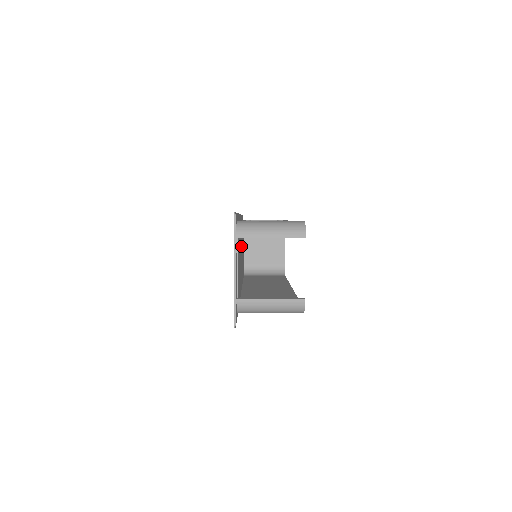
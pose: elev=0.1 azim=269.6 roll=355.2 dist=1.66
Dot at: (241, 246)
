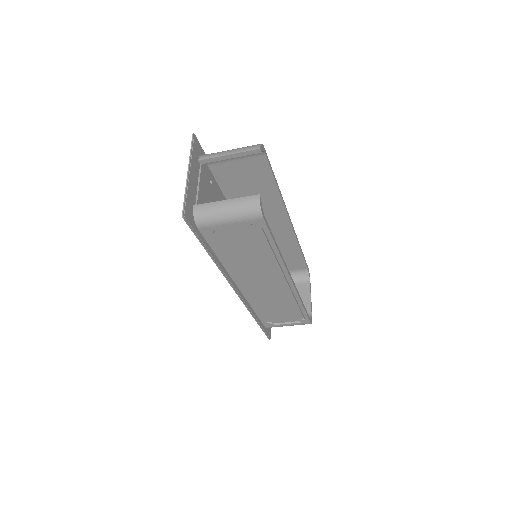
Dot at: occluded
